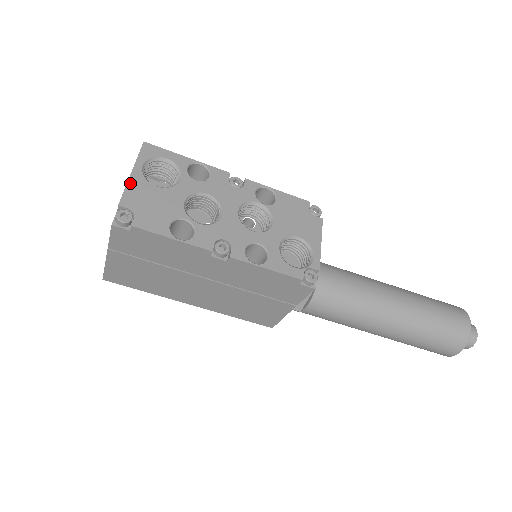
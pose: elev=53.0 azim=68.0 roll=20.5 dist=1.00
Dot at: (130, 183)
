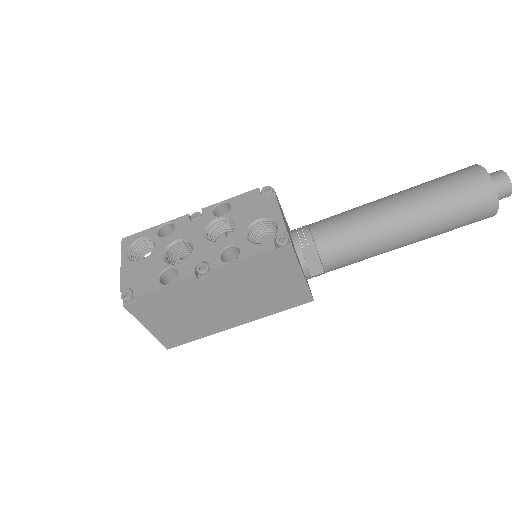
Dot at: (122, 271)
